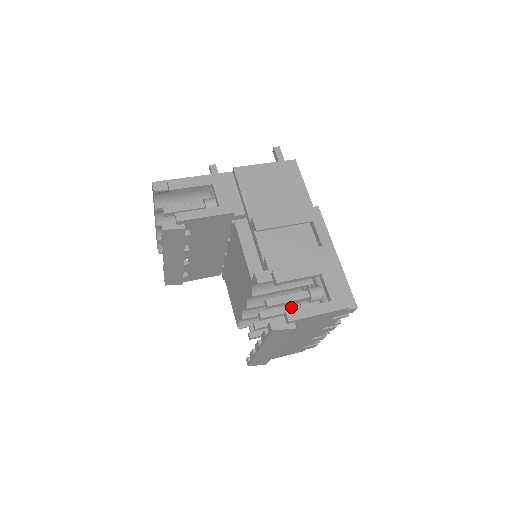
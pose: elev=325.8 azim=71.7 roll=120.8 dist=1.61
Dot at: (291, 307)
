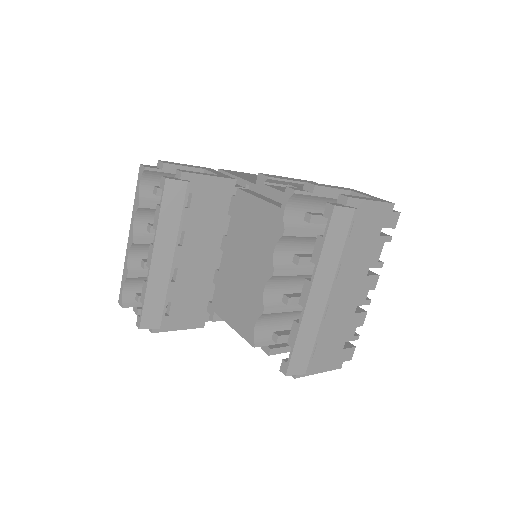
Dot at: occluded
